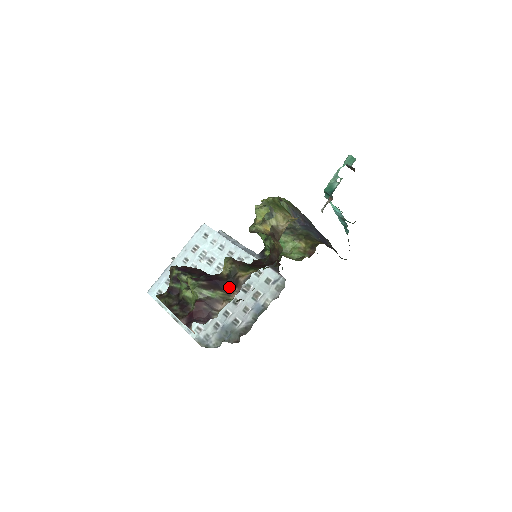
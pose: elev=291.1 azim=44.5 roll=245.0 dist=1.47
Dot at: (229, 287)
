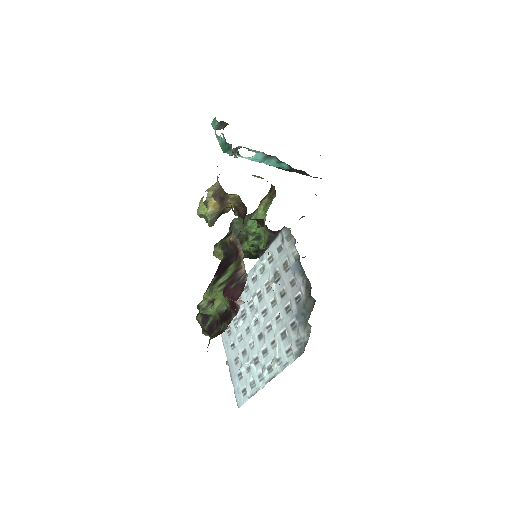
Dot at: (233, 255)
